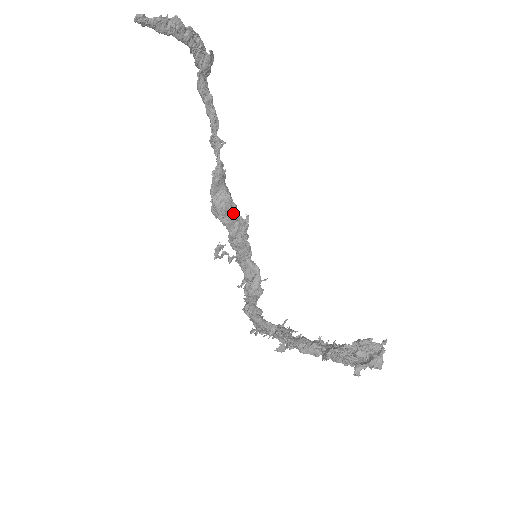
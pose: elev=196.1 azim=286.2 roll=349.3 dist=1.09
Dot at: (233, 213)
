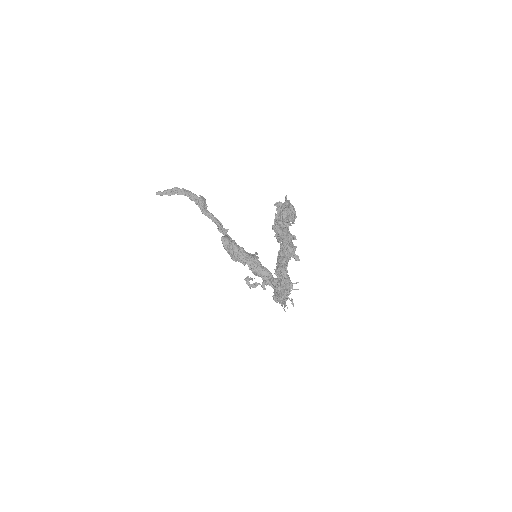
Dot at: (241, 250)
